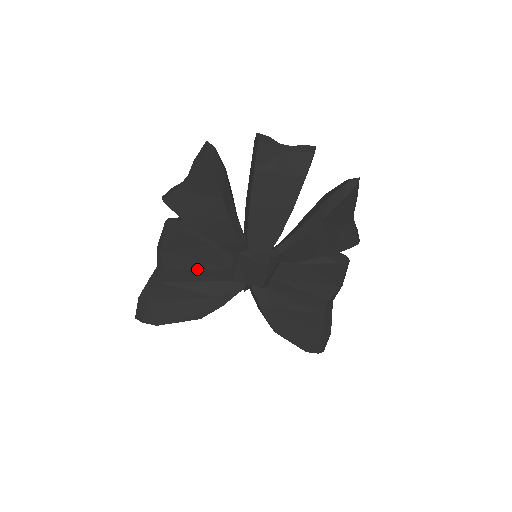
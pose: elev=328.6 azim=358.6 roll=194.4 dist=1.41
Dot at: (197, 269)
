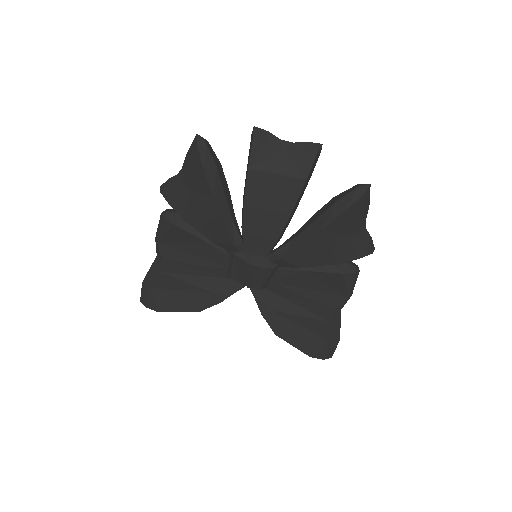
Dot at: (194, 263)
